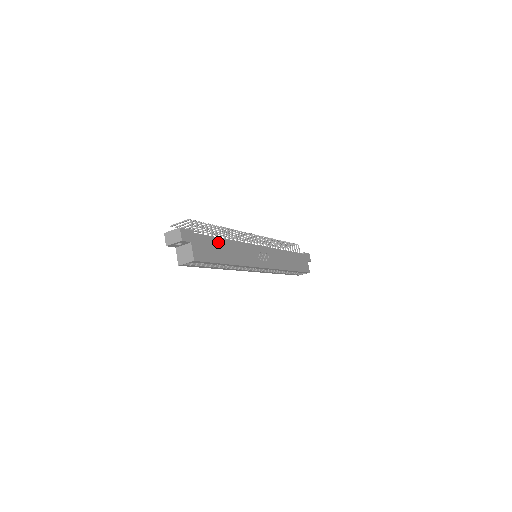
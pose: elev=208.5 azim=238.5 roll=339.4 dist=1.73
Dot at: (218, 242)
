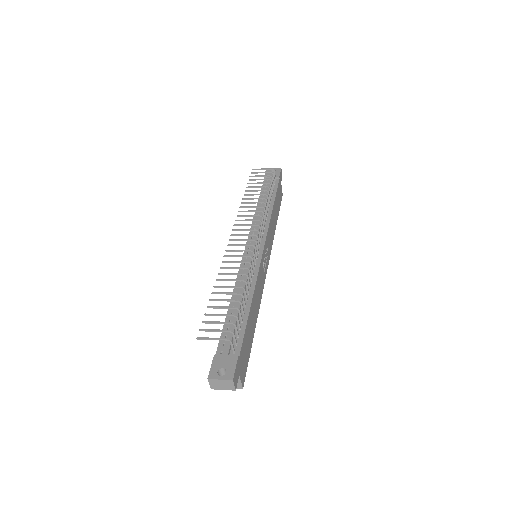
Dot at: (248, 324)
